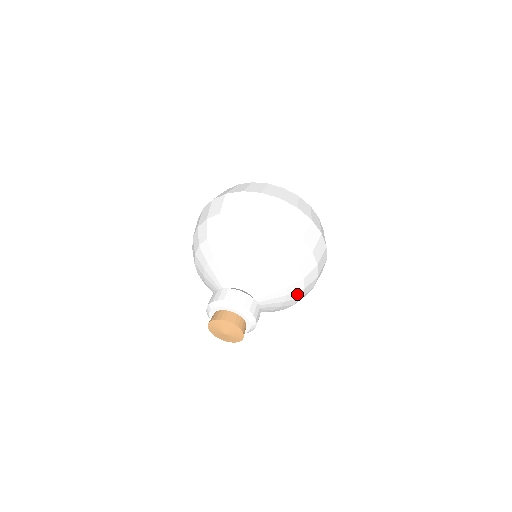
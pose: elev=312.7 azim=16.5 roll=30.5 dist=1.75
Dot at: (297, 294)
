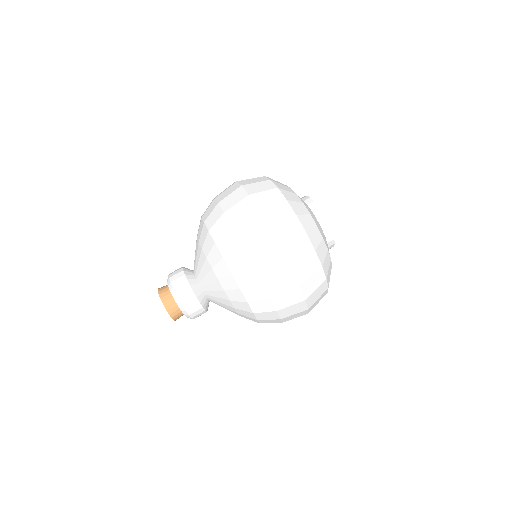
Dot at: occluded
